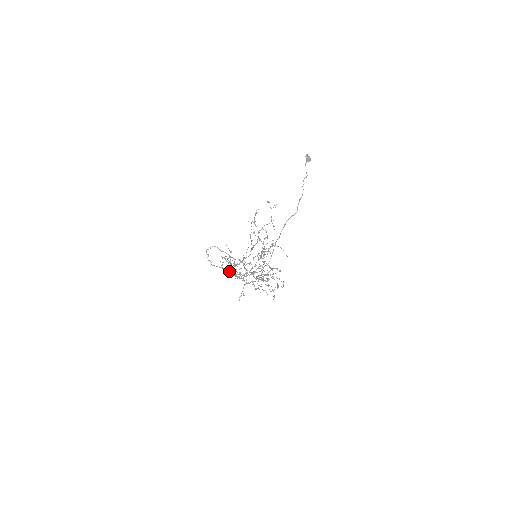
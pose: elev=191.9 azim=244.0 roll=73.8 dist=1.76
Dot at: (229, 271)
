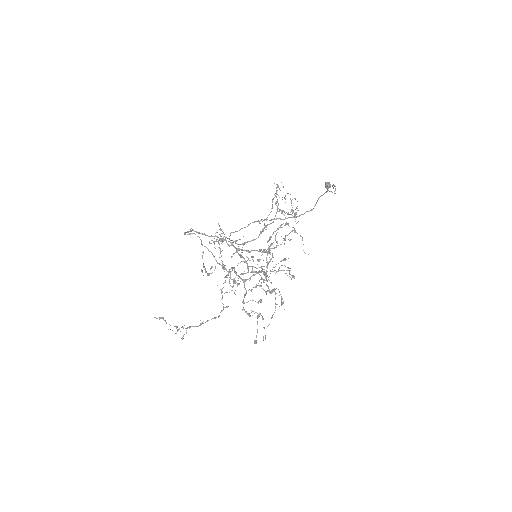
Dot at: occluded
